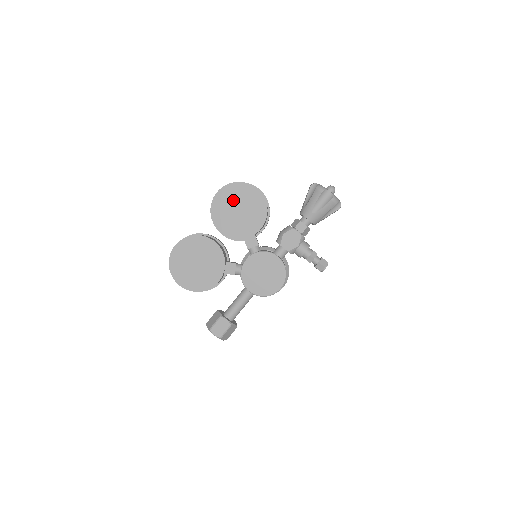
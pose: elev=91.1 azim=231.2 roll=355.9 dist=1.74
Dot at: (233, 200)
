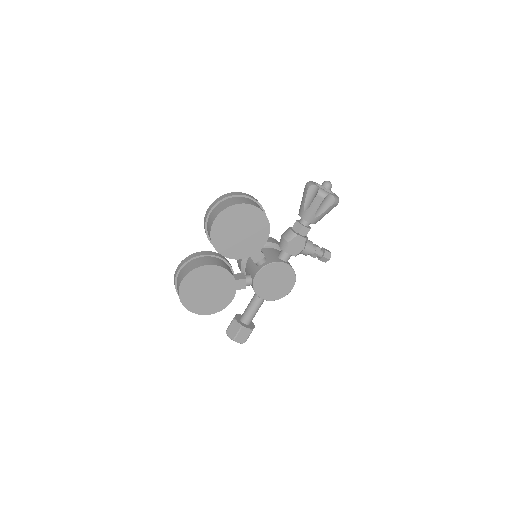
Dot at: (233, 224)
